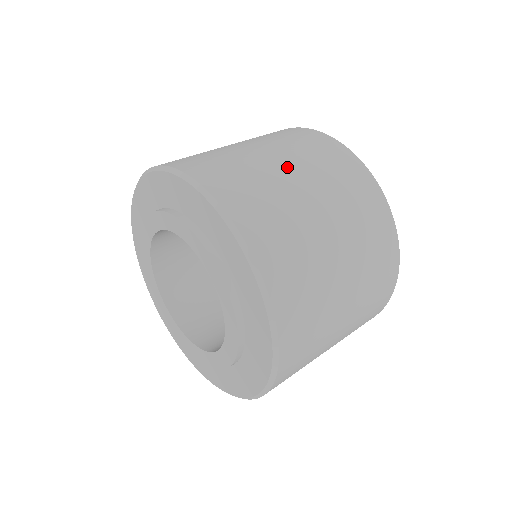
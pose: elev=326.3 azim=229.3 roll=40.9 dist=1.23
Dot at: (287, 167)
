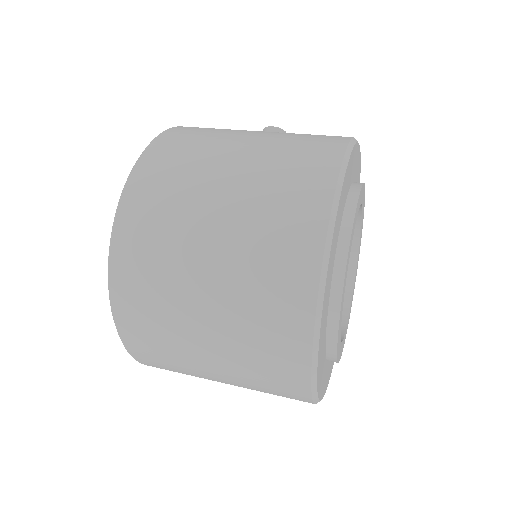
Dot at: (209, 263)
